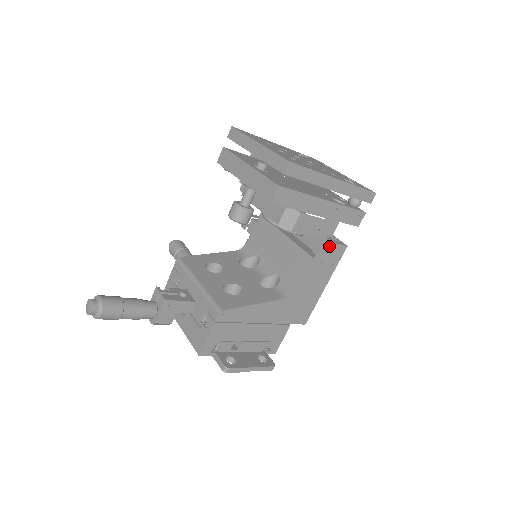
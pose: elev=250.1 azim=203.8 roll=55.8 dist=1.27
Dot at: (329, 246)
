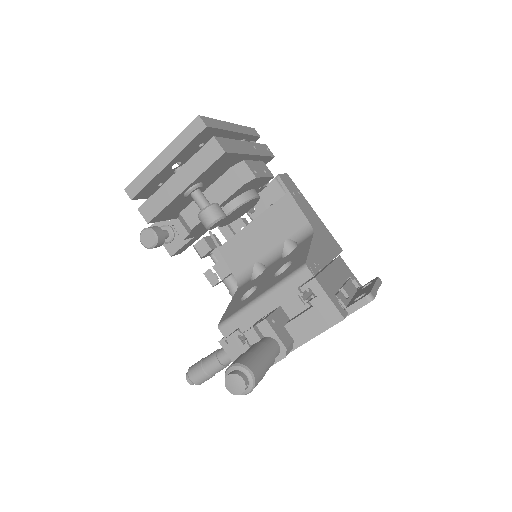
Dot at: (281, 177)
